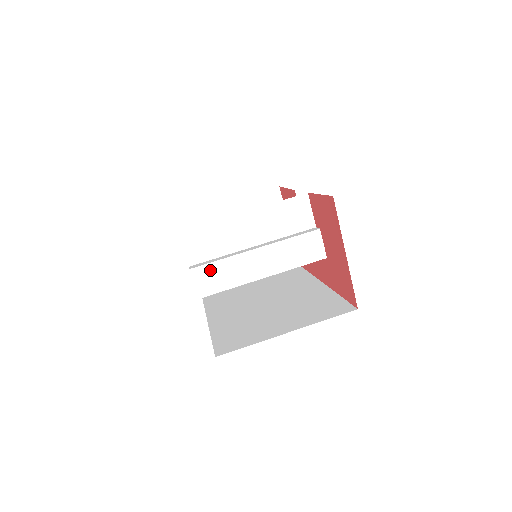
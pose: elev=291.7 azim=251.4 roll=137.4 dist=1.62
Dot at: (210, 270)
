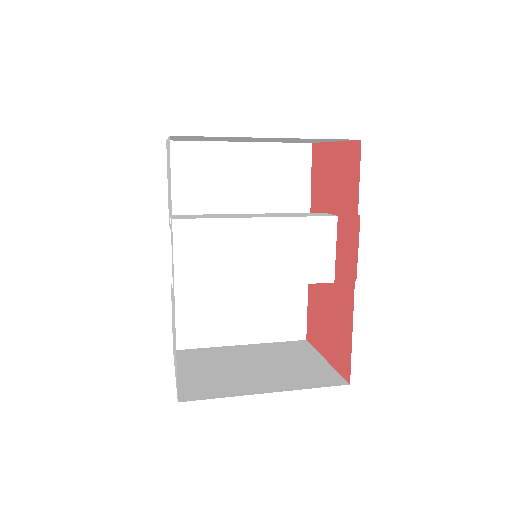
Dot at: occluded
